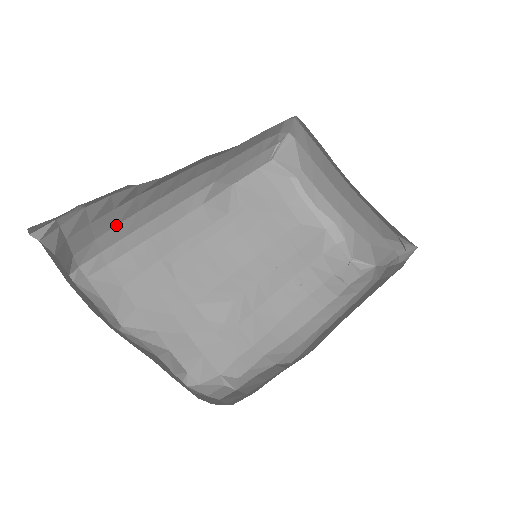
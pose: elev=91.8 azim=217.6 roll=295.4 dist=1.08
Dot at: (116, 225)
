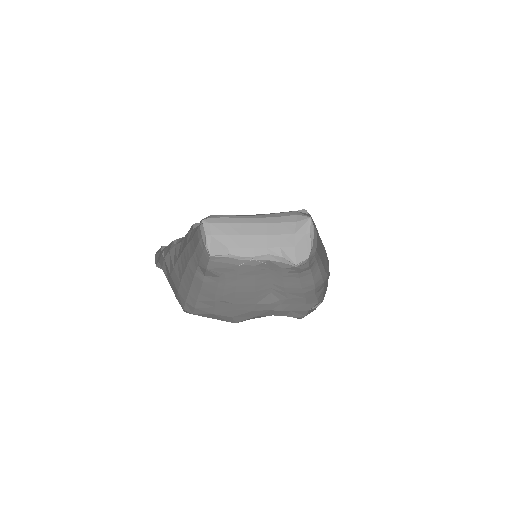
Dot at: (180, 284)
